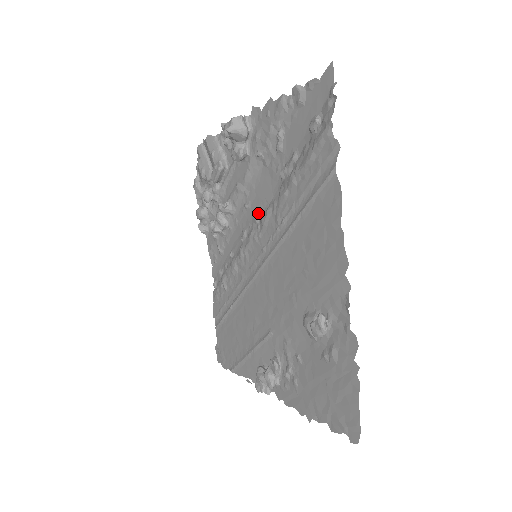
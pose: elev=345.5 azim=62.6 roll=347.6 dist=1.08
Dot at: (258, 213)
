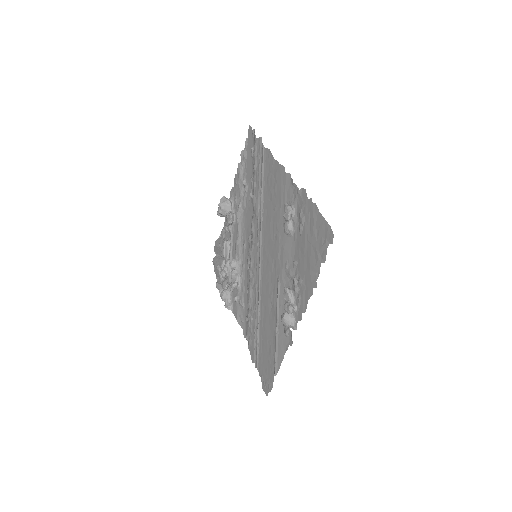
Dot at: (250, 235)
